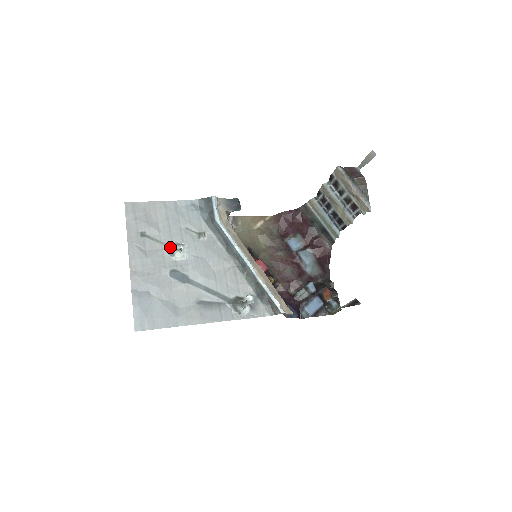
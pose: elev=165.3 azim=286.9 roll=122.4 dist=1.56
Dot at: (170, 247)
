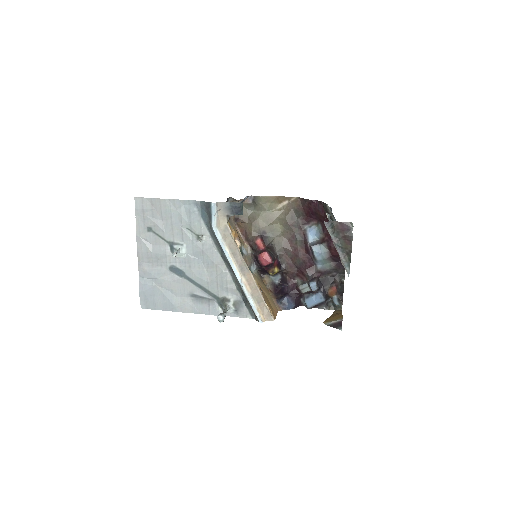
Dot at: (171, 245)
